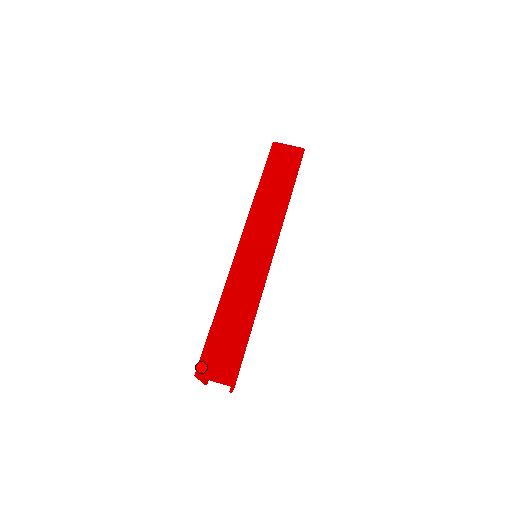
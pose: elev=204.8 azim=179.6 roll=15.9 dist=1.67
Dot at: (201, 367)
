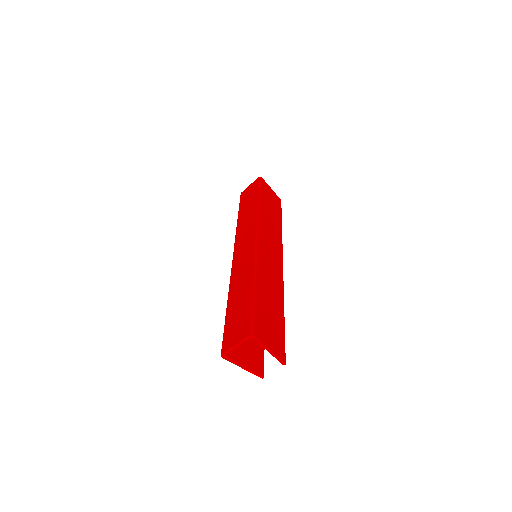
Dot at: (223, 345)
